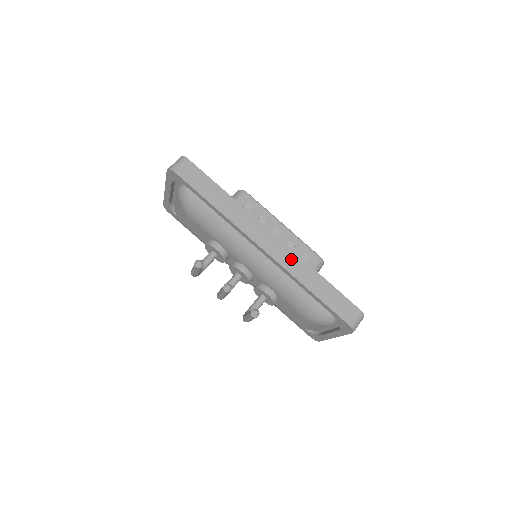
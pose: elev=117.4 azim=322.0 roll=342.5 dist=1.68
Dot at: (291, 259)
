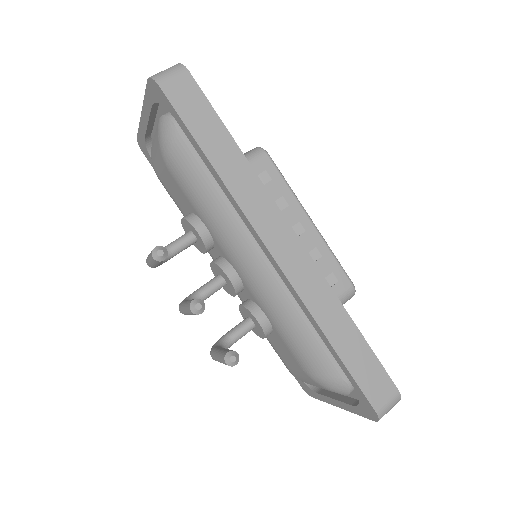
Dot at: (313, 283)
